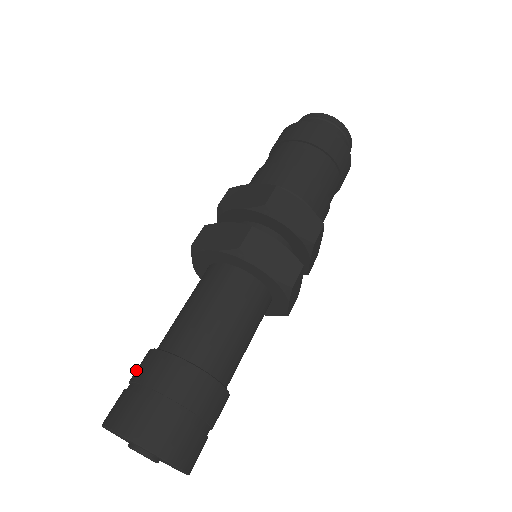
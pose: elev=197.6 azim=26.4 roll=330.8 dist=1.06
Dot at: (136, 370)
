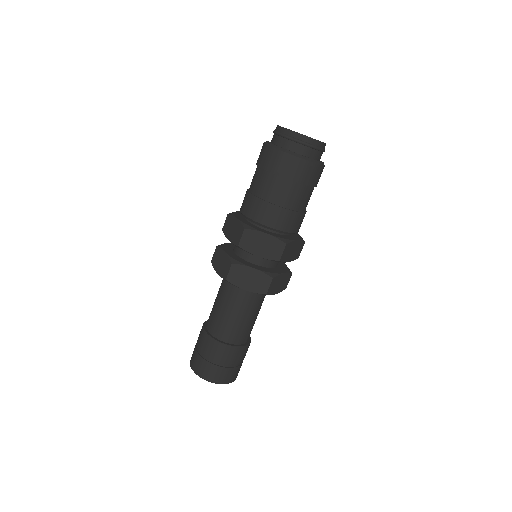
Dot at: (199, 334)
